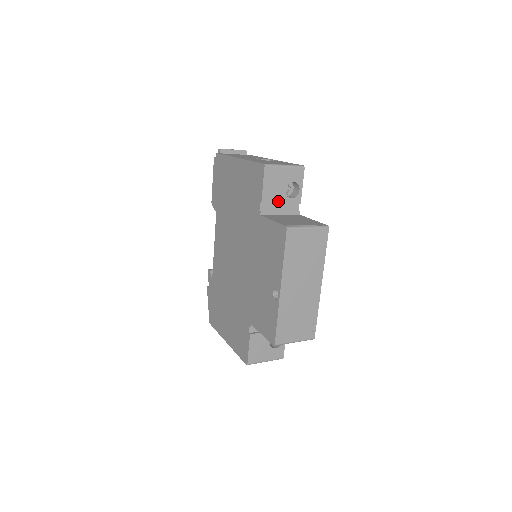
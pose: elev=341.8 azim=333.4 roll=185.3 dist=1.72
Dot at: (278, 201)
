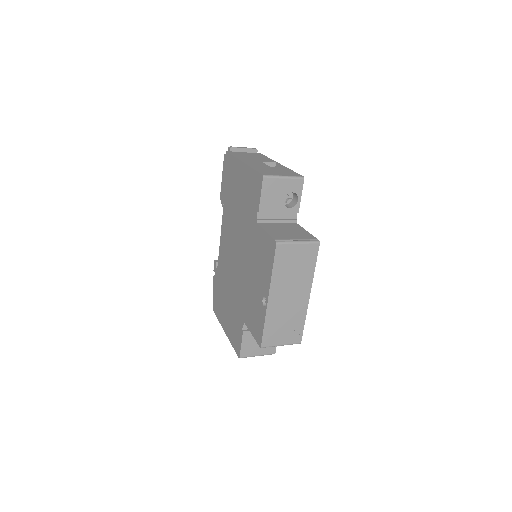
Dot at: (276, 210)
